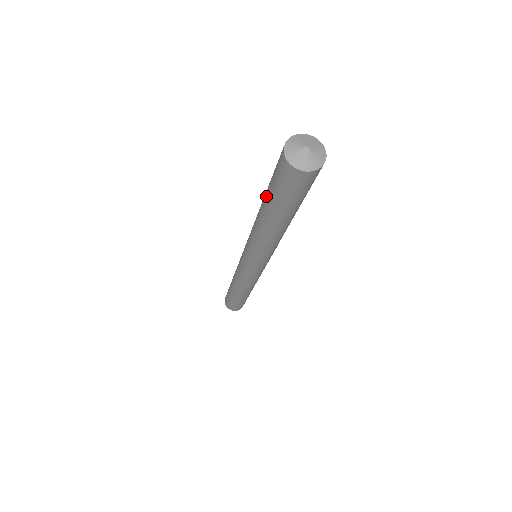
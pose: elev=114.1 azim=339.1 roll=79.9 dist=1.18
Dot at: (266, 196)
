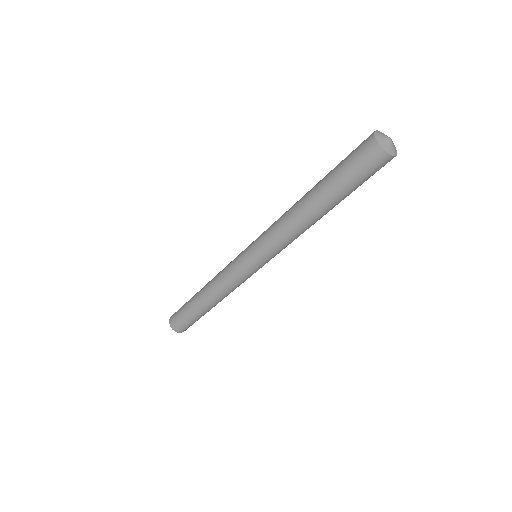
Dot at: (328, 184)
